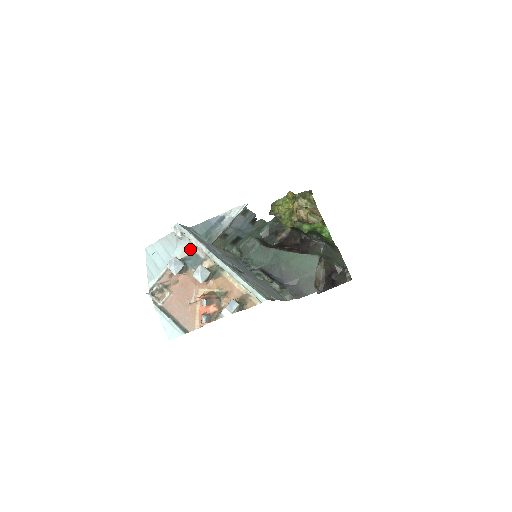
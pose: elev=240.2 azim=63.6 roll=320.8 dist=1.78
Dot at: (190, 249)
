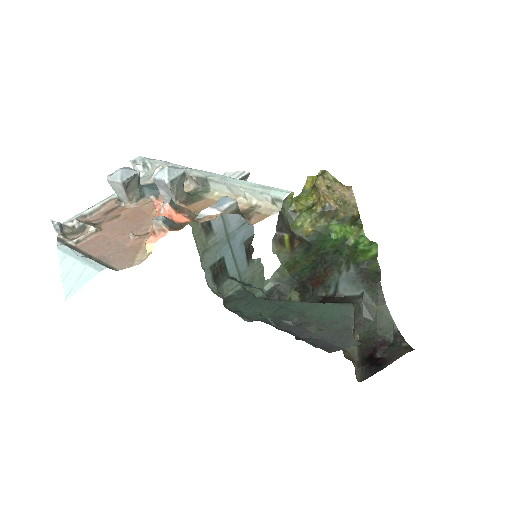
Dot at: (154, 174)
